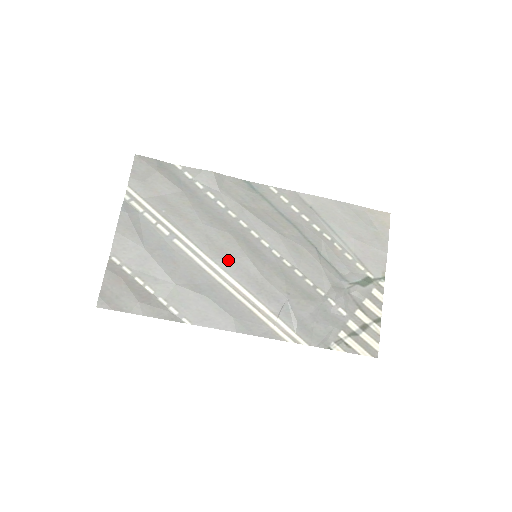
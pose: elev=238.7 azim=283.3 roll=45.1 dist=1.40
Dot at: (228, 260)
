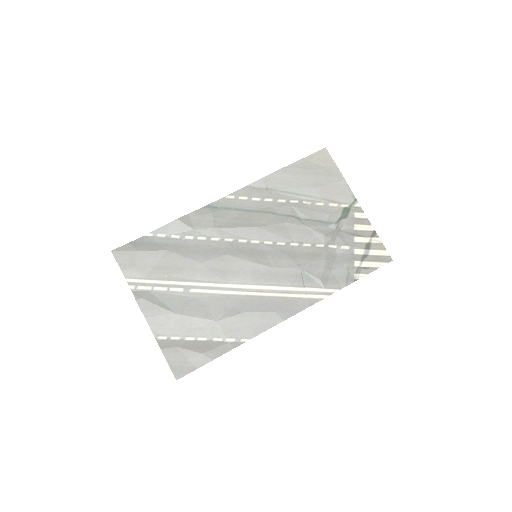
Dot at: (239, 275)
